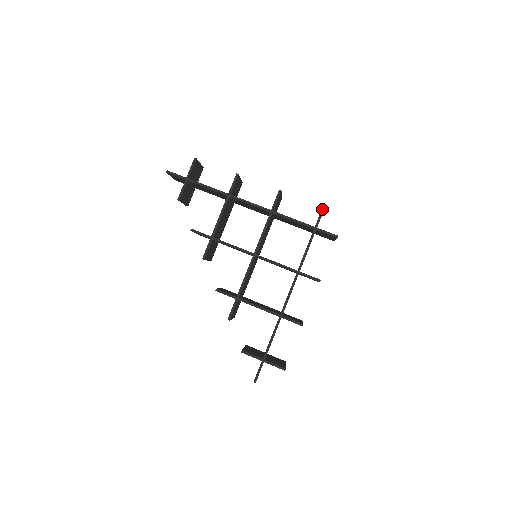
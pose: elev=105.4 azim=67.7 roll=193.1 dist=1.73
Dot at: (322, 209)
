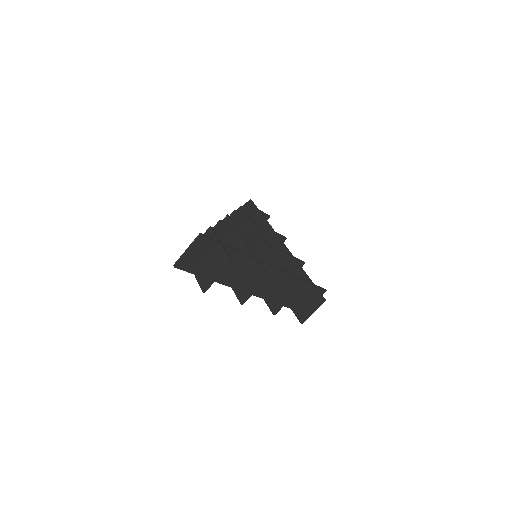
Dot at: (324, 289)
